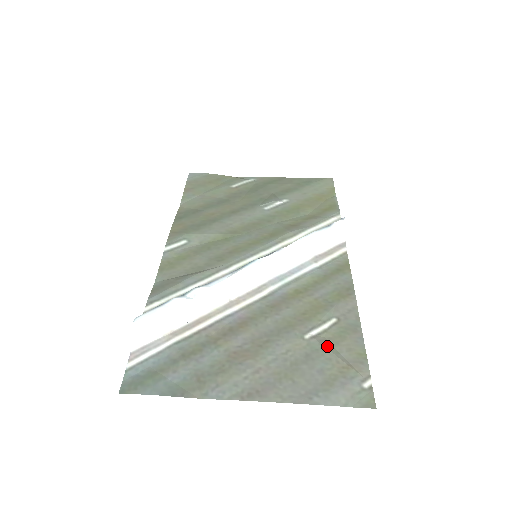
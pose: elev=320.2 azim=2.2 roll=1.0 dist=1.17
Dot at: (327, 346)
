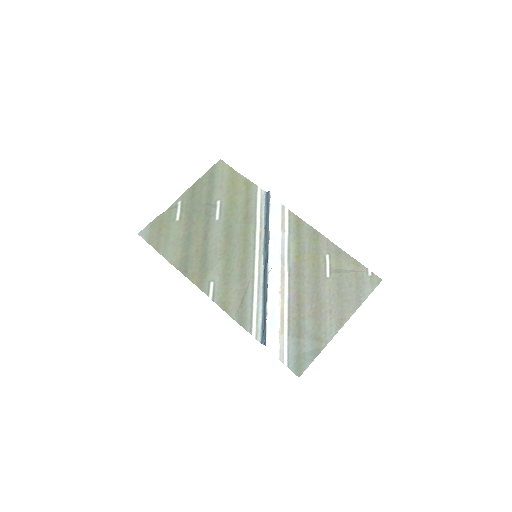
Dot at: (339, 272)
